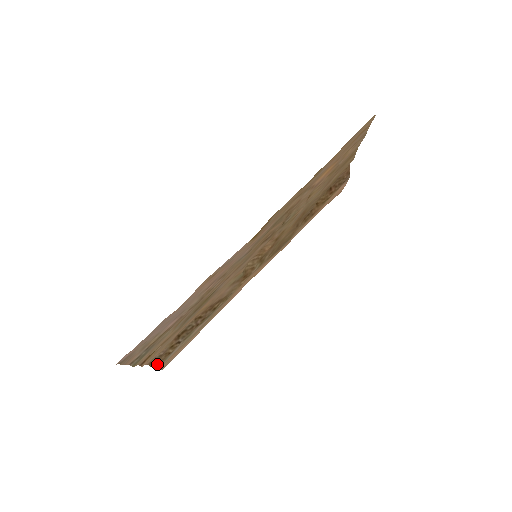
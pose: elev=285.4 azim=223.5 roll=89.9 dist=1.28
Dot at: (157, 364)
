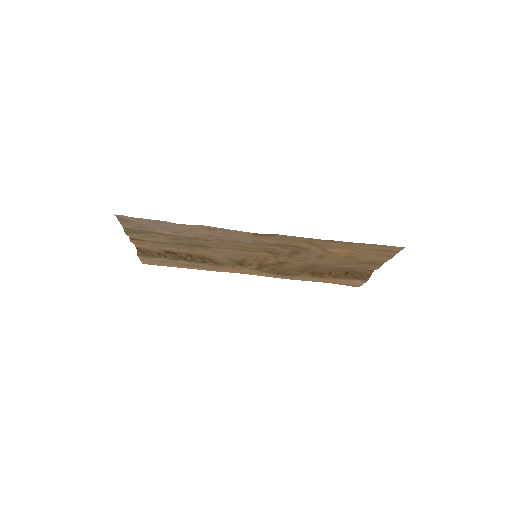
Dot at: (142, 254)
